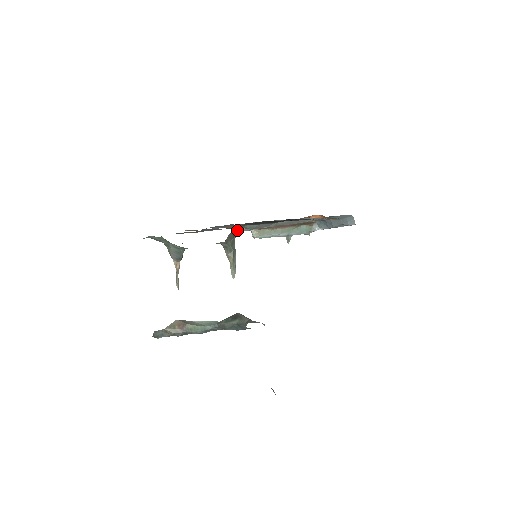
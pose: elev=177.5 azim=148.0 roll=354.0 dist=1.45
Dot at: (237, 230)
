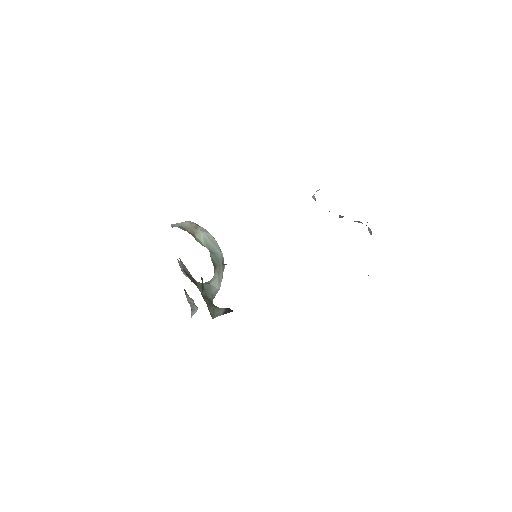
Dot at: occluded
